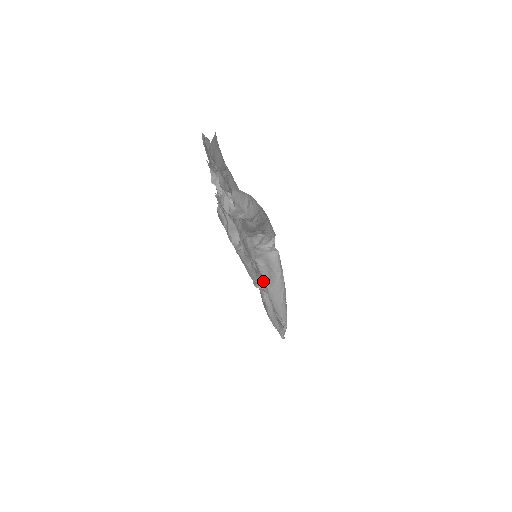
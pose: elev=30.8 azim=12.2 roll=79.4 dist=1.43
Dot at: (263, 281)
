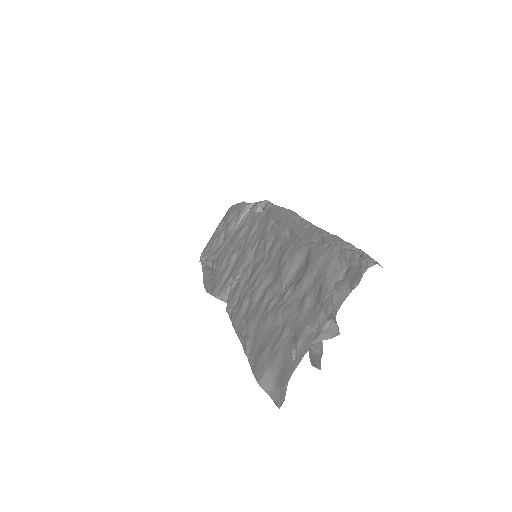
Dot at: occluded
